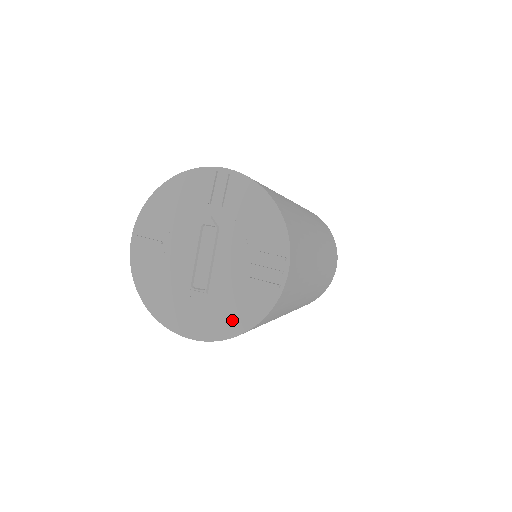
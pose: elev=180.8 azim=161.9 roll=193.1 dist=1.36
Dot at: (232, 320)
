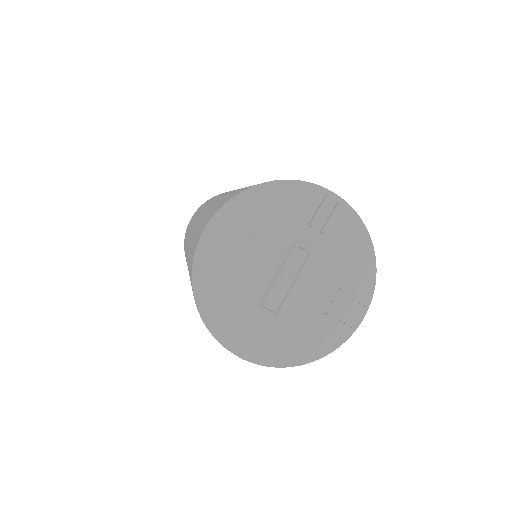
Dot at: (294, 350)
